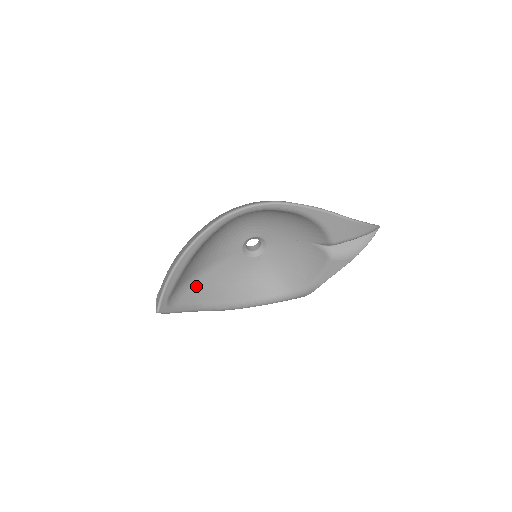
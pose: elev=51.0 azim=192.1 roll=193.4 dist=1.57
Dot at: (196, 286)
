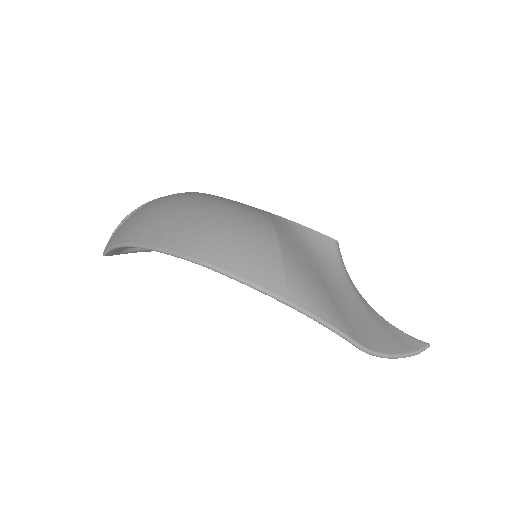
Dot at: occluded
